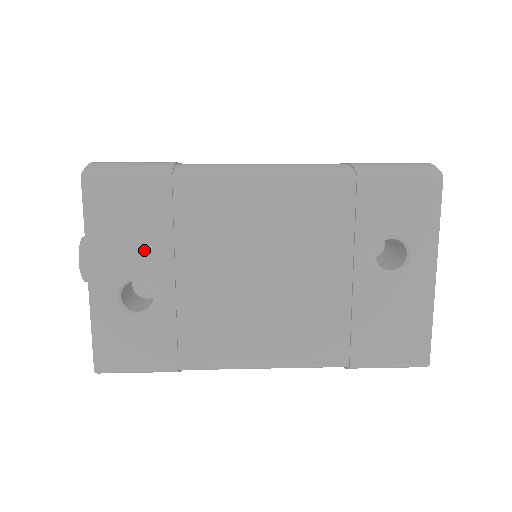
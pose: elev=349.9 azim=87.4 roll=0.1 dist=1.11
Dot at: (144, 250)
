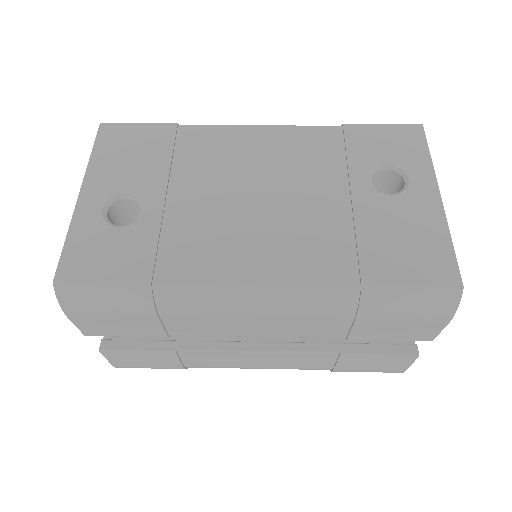
Dot at: (141, 172)
